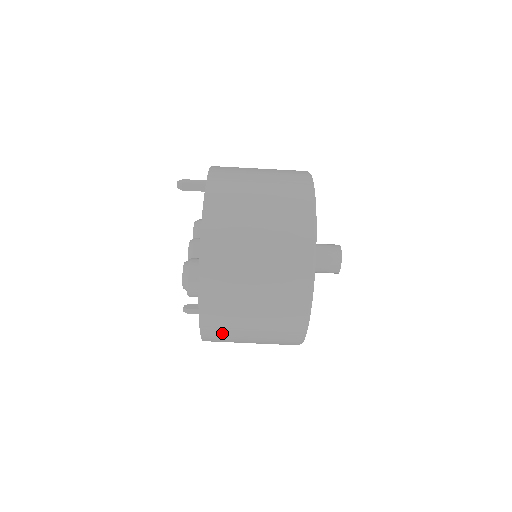
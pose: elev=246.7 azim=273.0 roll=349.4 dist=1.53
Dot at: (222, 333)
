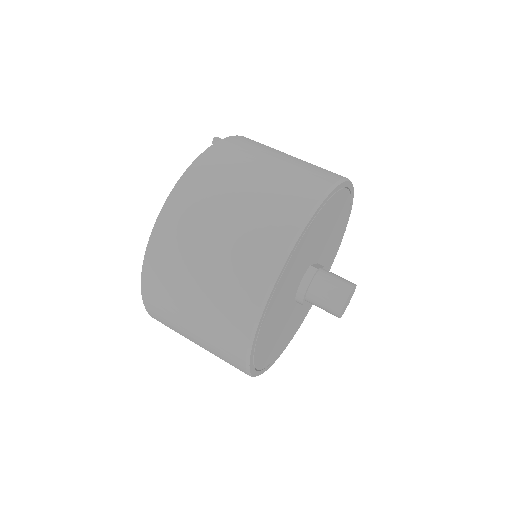
Dot at: (163, 283)
